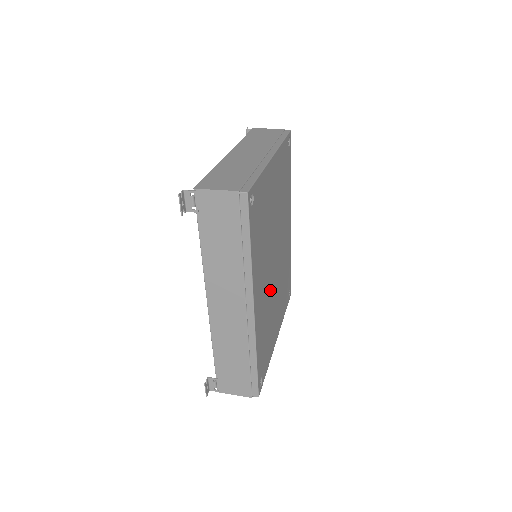
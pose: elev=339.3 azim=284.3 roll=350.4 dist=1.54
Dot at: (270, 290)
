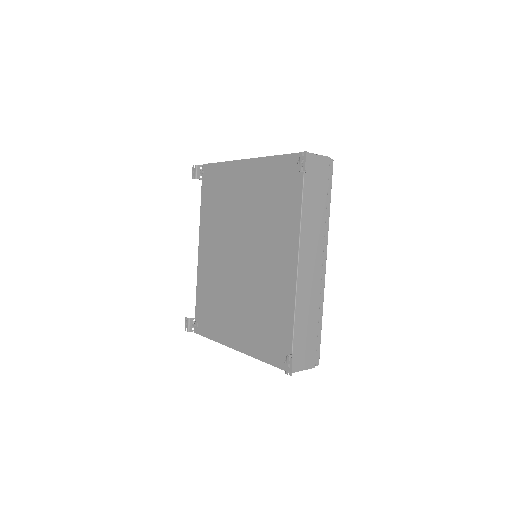
Dot at: occluded
